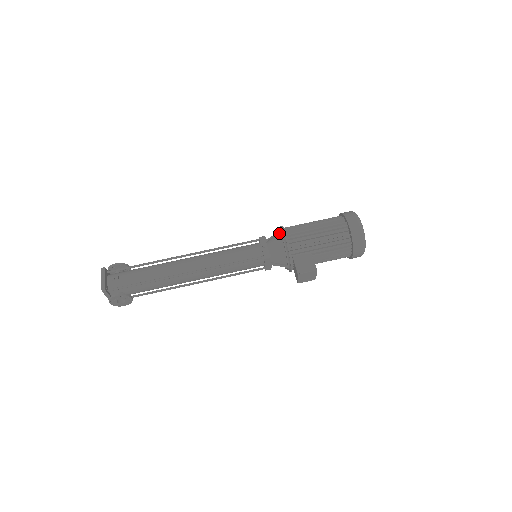
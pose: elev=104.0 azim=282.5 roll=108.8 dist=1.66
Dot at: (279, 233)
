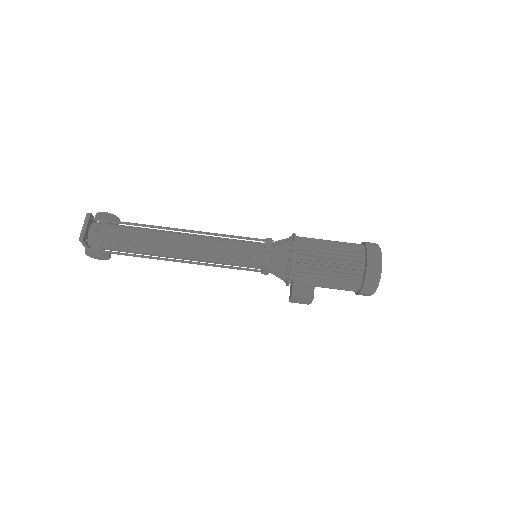
Dot at: (289, 241)
